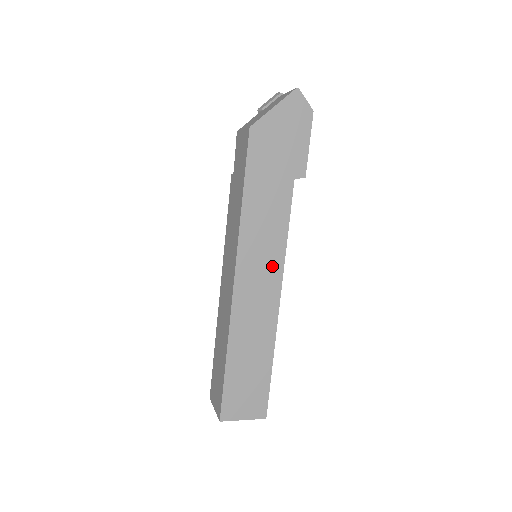
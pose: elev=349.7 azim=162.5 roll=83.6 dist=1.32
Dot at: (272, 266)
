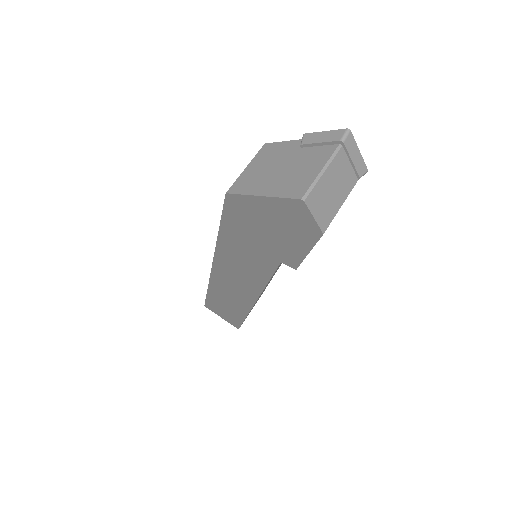
Dot at: (248, 286)
